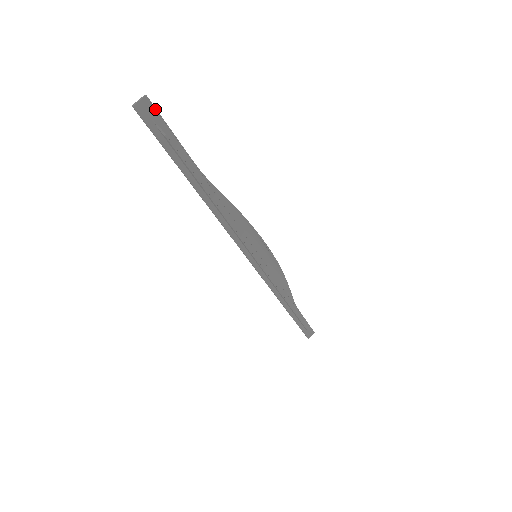
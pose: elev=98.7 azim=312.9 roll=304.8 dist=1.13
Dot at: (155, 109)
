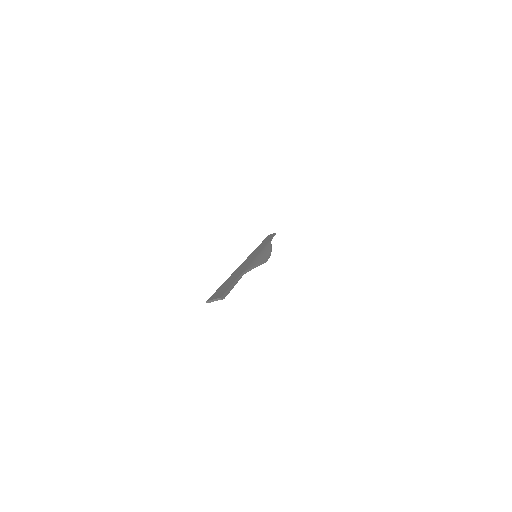
Dot at: (224, 296)
